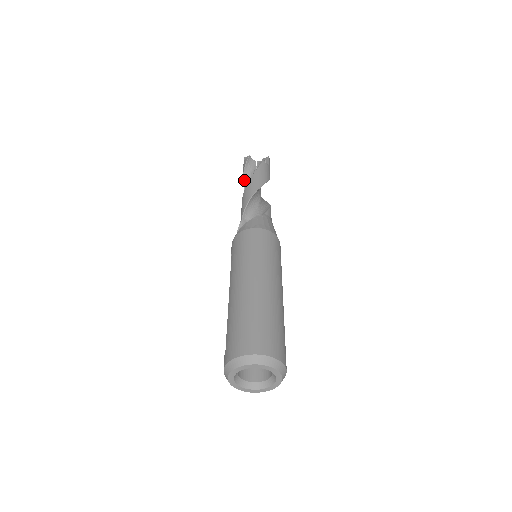
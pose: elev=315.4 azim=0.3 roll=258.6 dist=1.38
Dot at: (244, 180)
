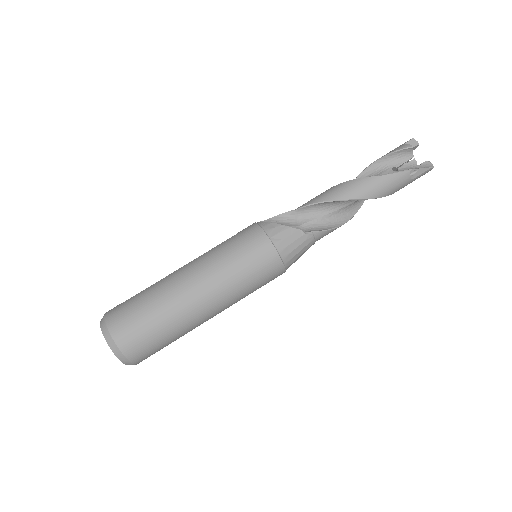
Dot at: (373, 164)
